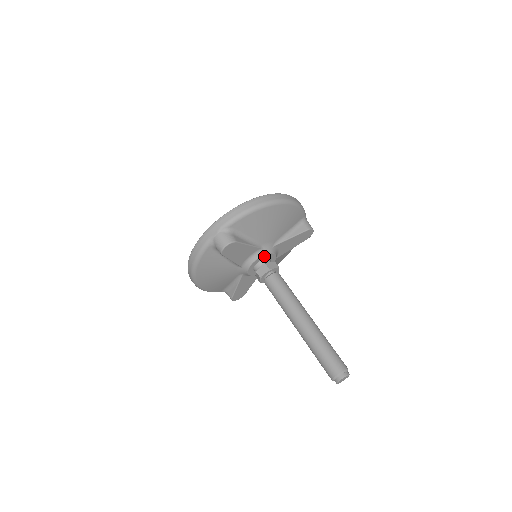
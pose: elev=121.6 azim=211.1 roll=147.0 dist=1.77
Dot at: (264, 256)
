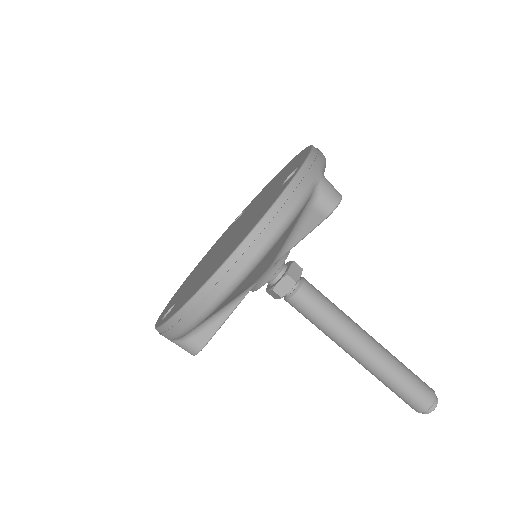
Dot at: (265, 282)
